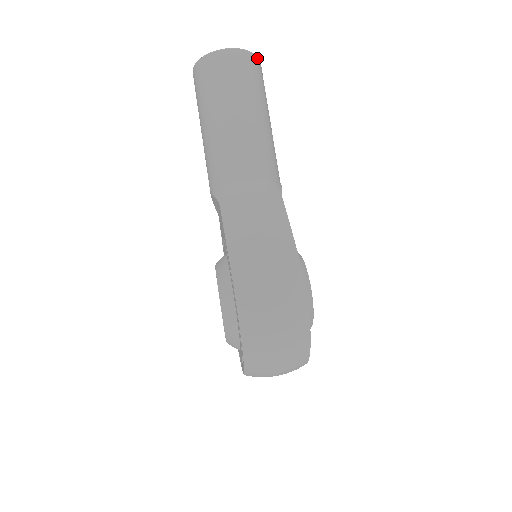
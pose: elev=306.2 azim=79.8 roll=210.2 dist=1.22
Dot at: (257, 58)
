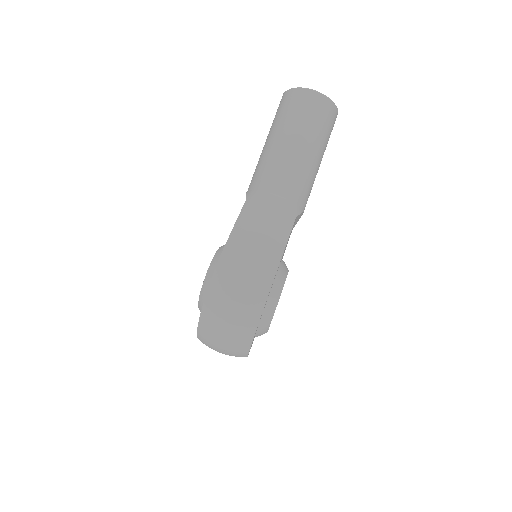
Dot at: (335, 107)
